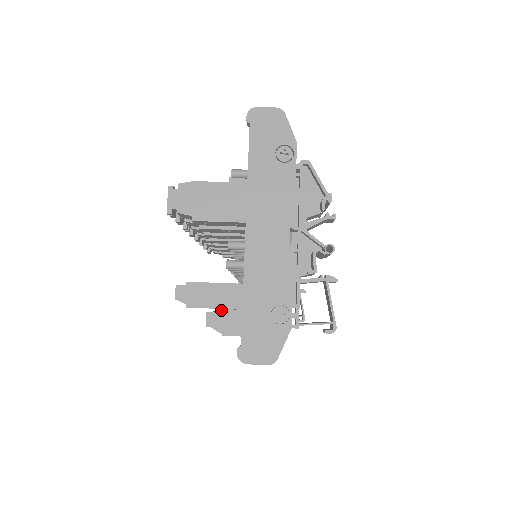
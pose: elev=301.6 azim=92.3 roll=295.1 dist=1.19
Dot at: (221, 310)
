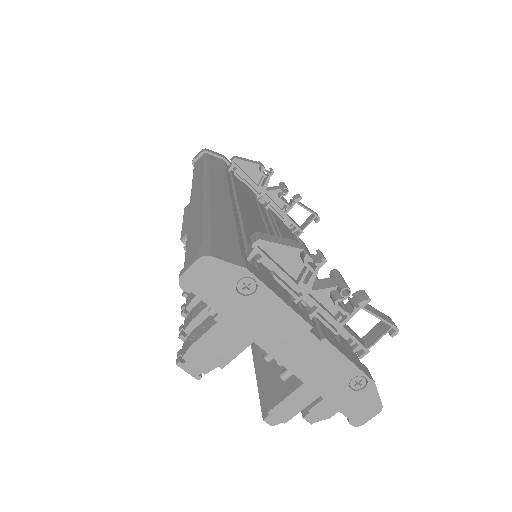
Dot at: (312, 409)
